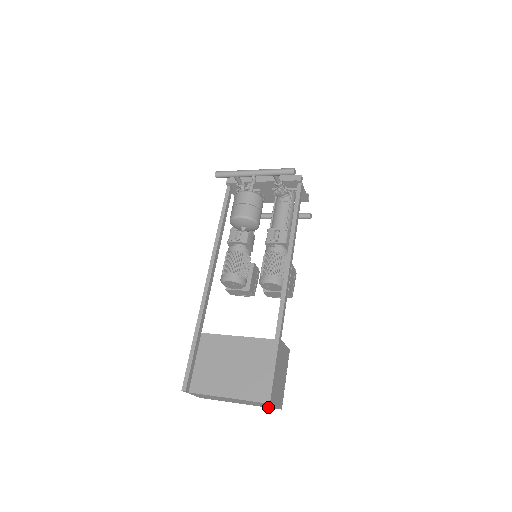
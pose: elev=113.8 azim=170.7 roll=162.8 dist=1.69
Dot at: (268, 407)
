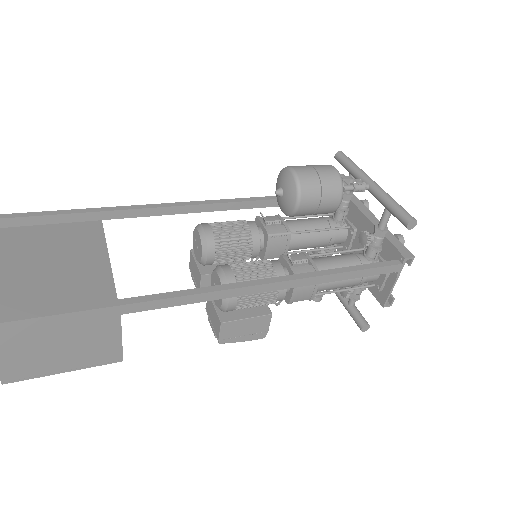
Dot at: occluded
